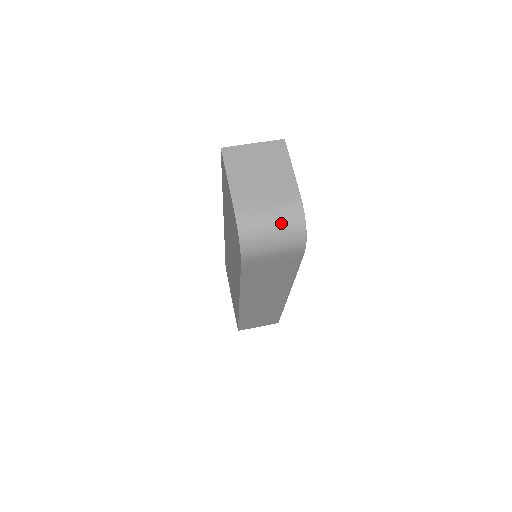
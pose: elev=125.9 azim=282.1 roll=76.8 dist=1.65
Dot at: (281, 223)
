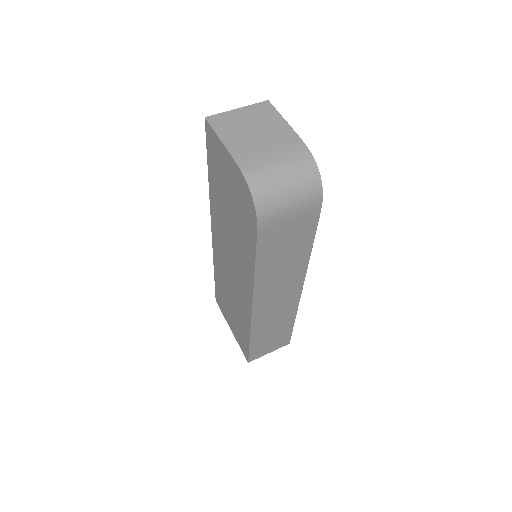
Dot at: (293, 172)
